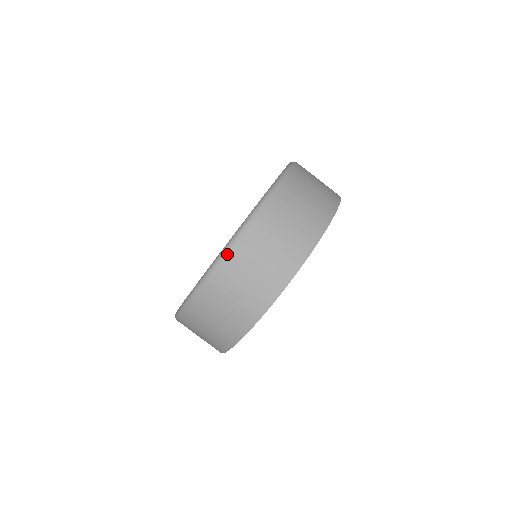
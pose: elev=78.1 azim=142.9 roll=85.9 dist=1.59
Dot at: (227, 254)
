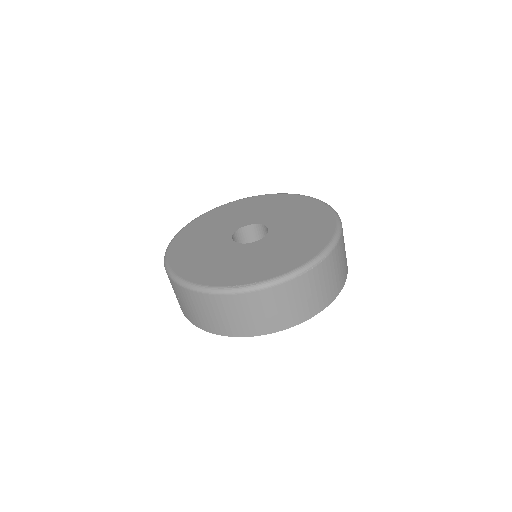
Dot at: (288, 281)
